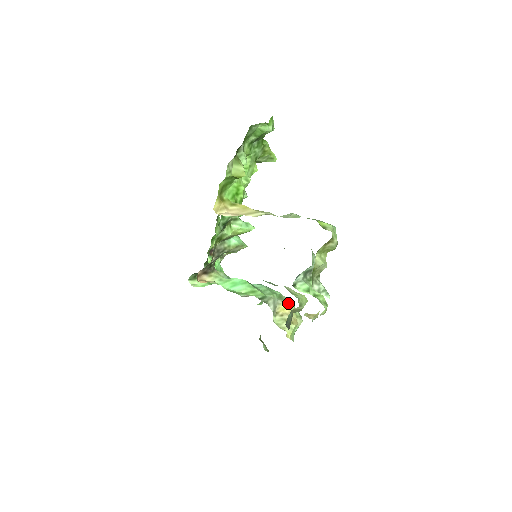
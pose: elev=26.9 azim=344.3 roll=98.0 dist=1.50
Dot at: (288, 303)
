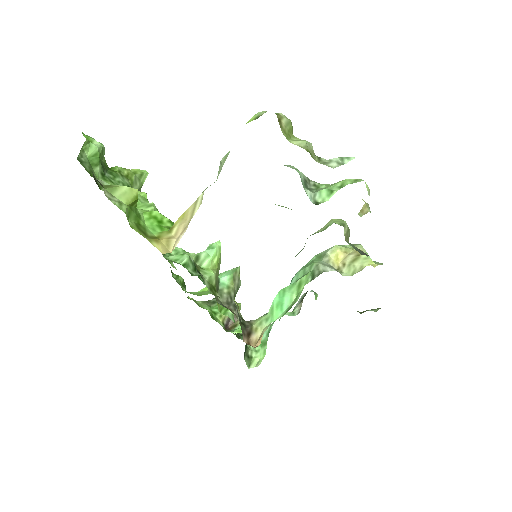
Dot at: (332, 250)
